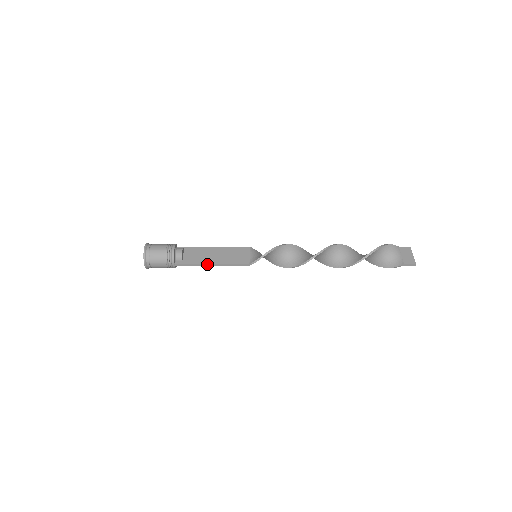
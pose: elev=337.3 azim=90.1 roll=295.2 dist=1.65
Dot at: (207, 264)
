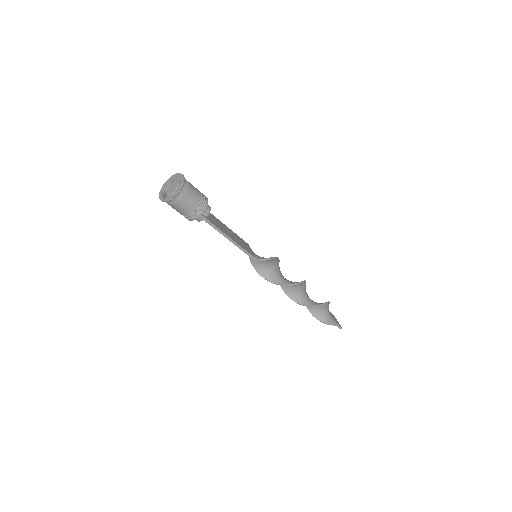
Dot at: (227, 236)
